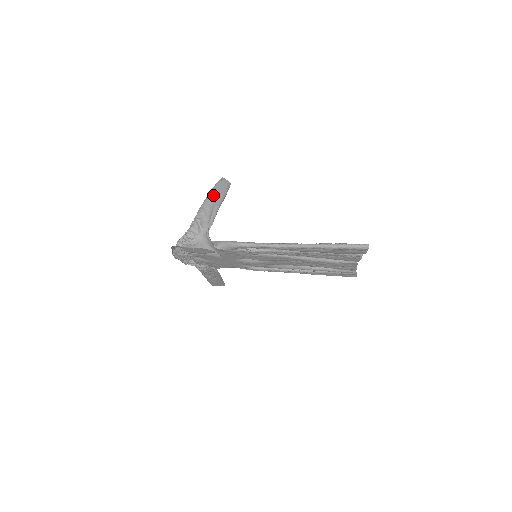
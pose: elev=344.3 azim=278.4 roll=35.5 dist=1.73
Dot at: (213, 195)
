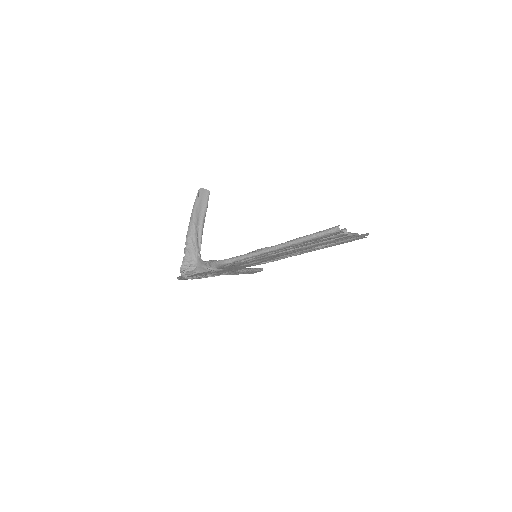
Dot at: (195, 213)
